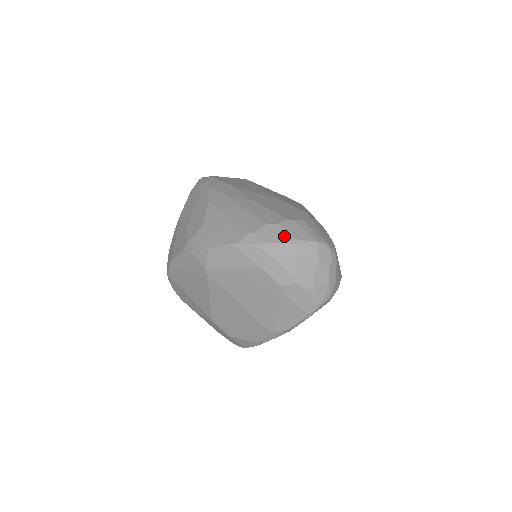
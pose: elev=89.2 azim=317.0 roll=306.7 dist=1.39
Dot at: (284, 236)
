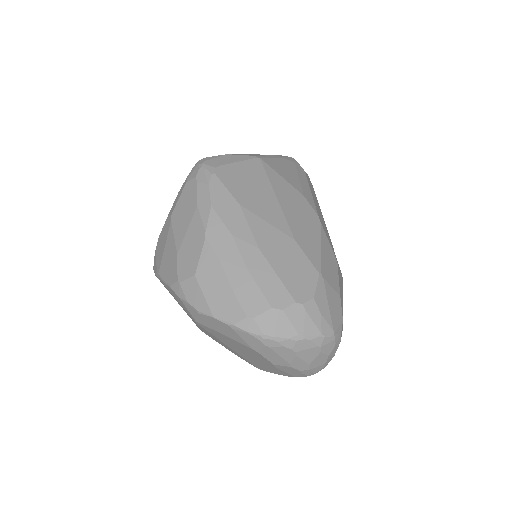
Dot at: (287, 329)
